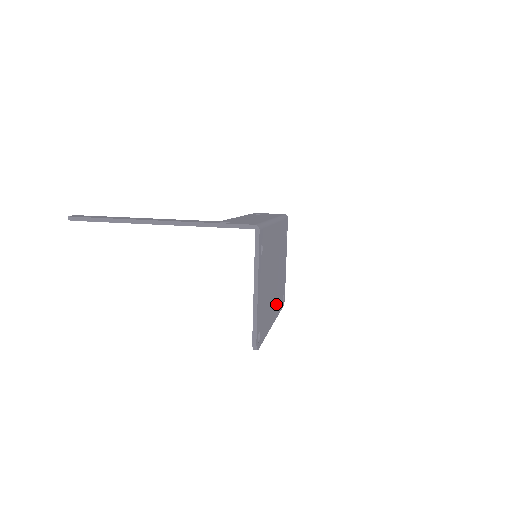
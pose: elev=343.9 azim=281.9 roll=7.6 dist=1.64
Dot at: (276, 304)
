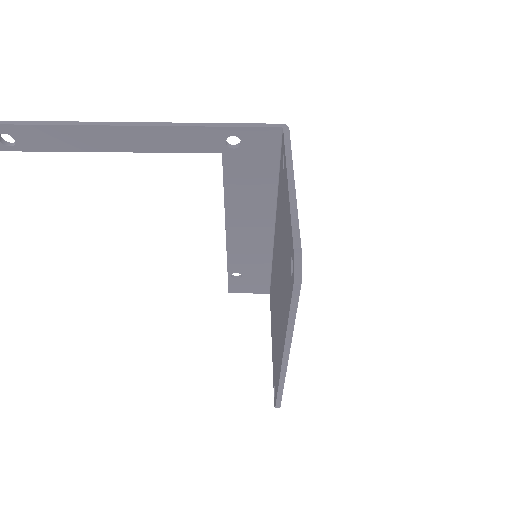
Dot at: occluded
